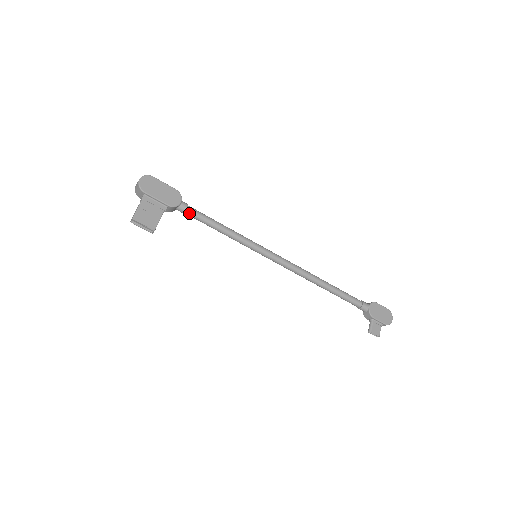
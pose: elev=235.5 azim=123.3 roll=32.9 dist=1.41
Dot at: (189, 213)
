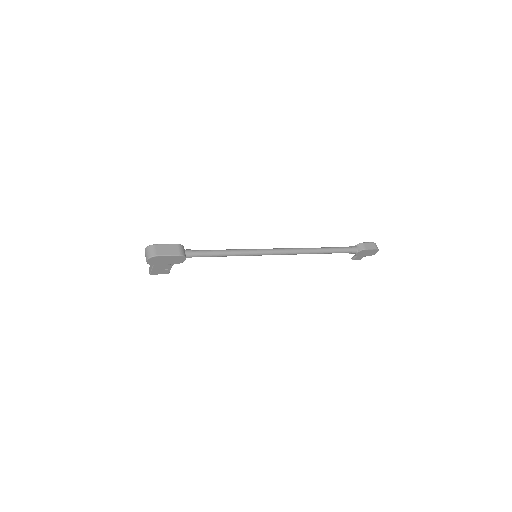
Dot at: occluded
